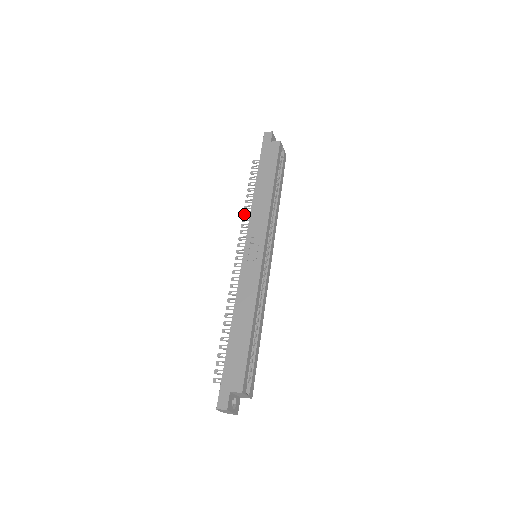
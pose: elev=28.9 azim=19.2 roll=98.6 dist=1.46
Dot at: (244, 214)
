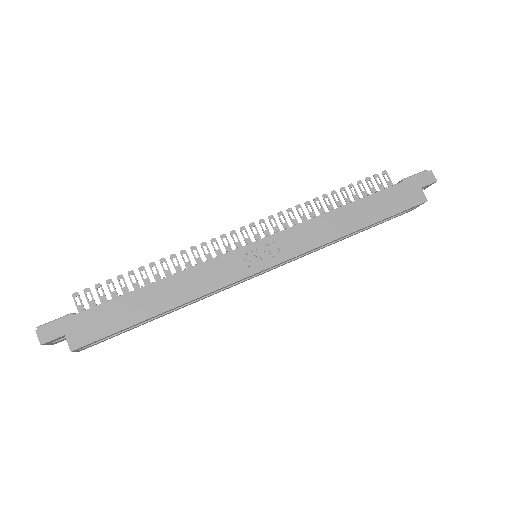
Dot at: (306, 203)
